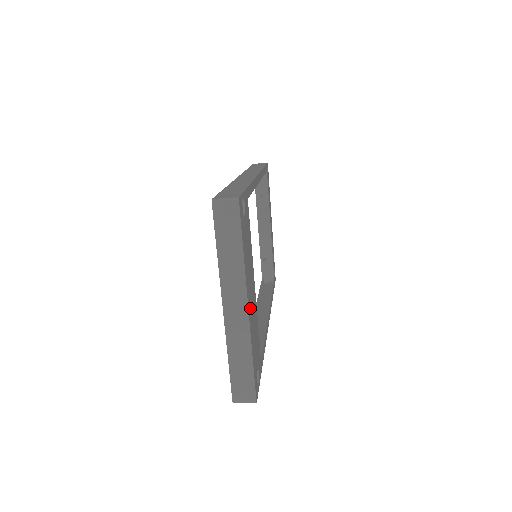
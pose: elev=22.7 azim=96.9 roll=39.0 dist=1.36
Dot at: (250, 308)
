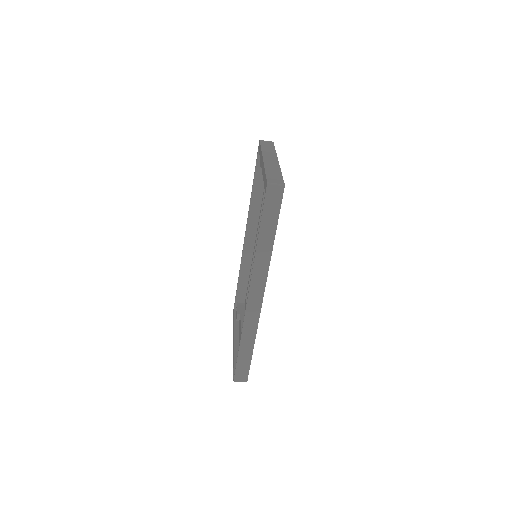
Dot at: occluded
